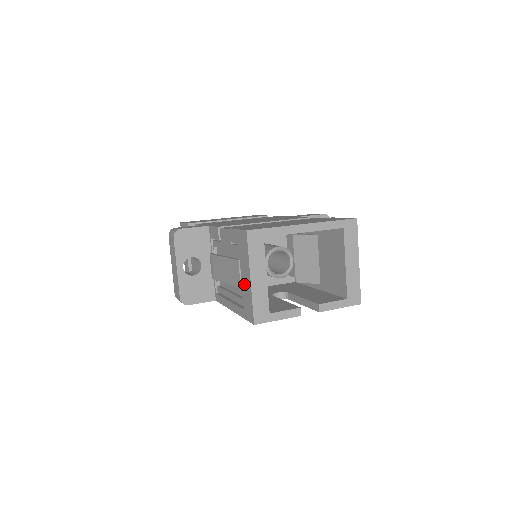
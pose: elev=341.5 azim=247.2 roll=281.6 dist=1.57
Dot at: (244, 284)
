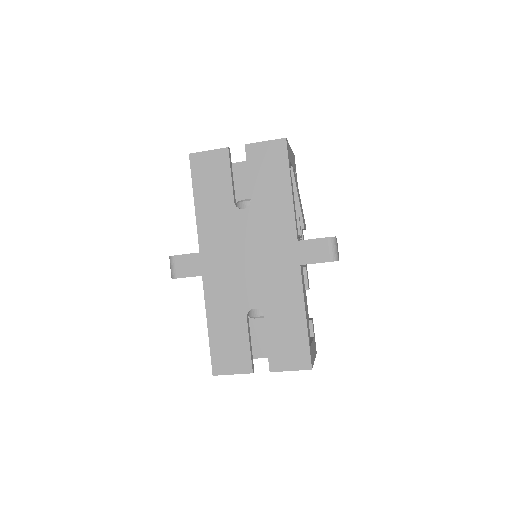
Dot at: occluded
